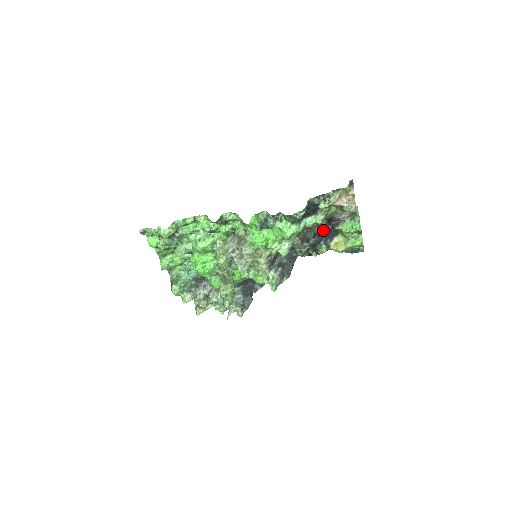
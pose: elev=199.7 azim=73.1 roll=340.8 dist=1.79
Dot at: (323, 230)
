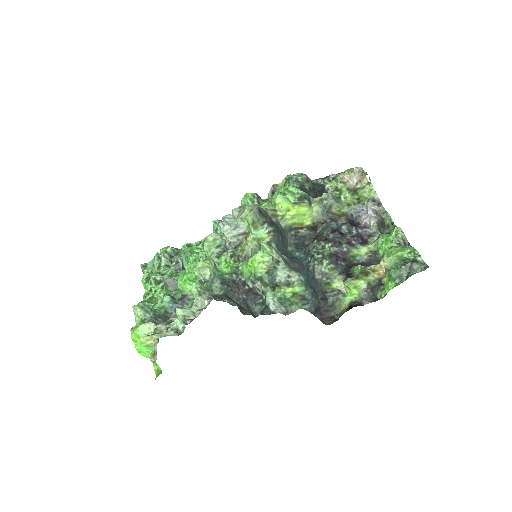
Dot at: (344, 226)
